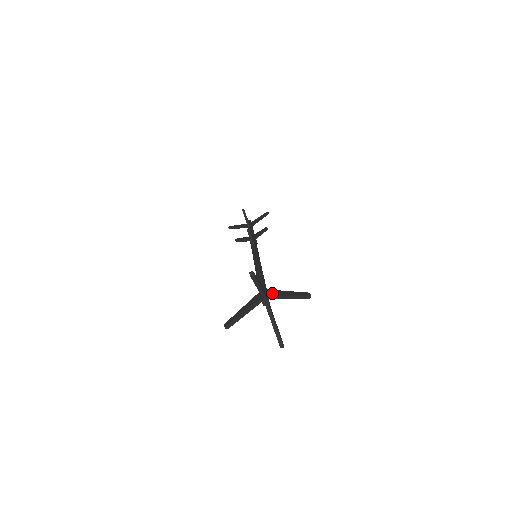
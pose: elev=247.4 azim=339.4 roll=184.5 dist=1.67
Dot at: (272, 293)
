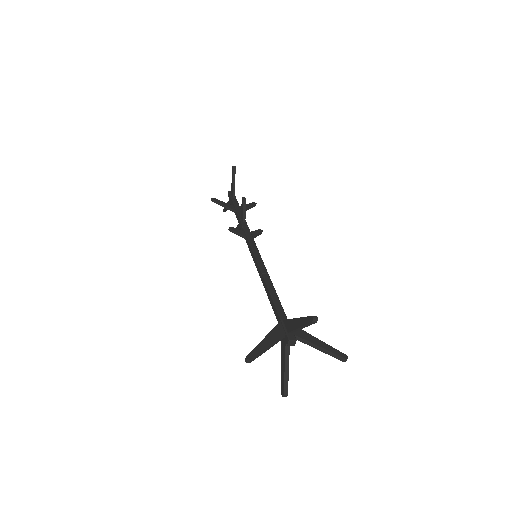
Dot at: (288, 327)
